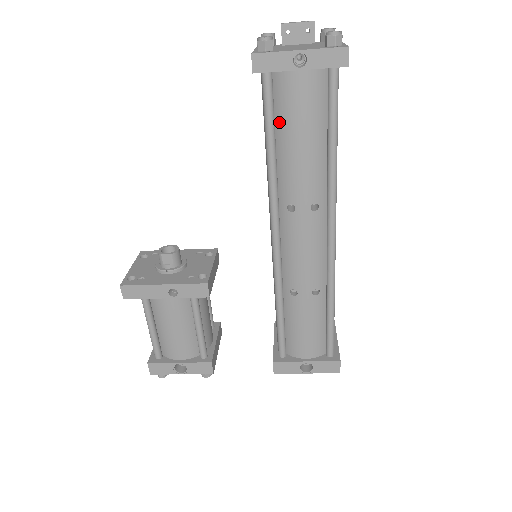
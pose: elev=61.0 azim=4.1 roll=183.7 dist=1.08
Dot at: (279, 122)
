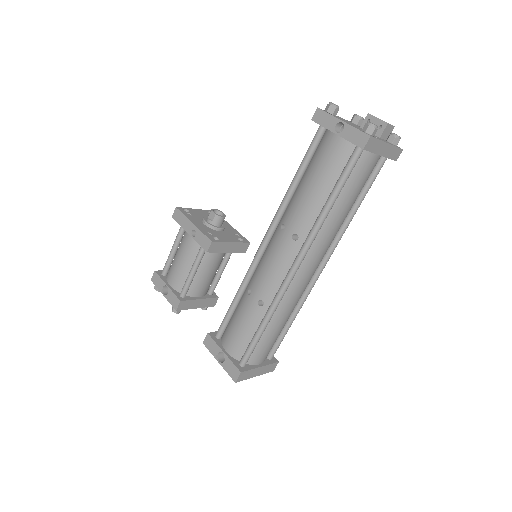
Dot at: (311, 164)
